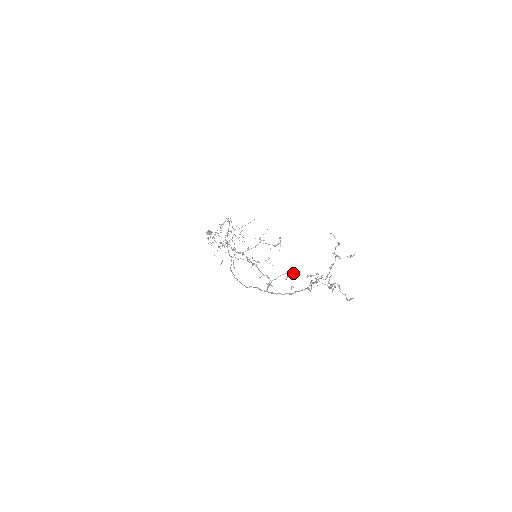
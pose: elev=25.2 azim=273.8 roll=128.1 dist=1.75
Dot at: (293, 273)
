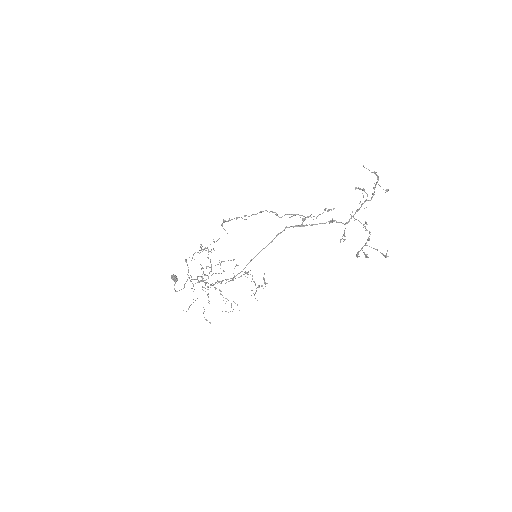
Dot at: (328, 211)
